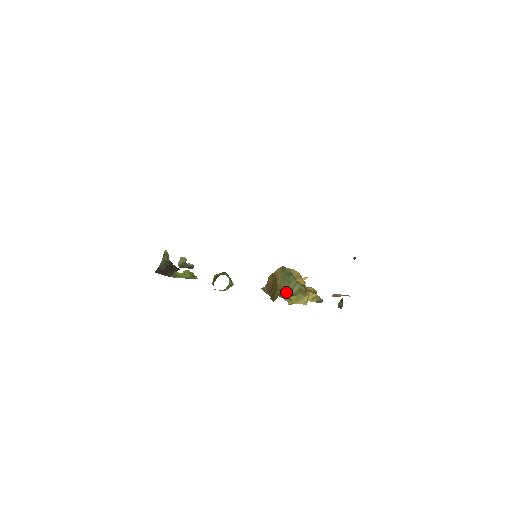
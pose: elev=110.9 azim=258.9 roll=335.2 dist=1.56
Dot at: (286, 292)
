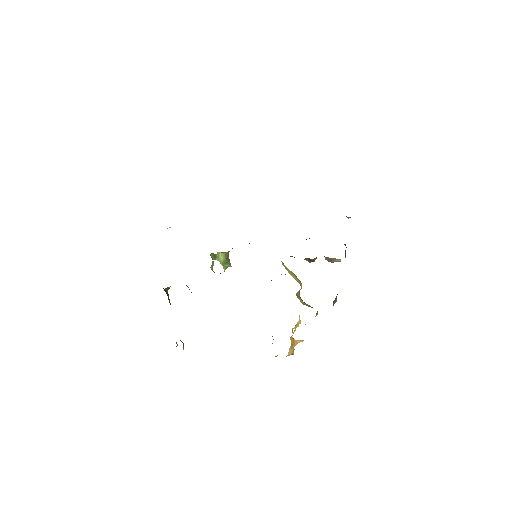
Dot at: occluded
